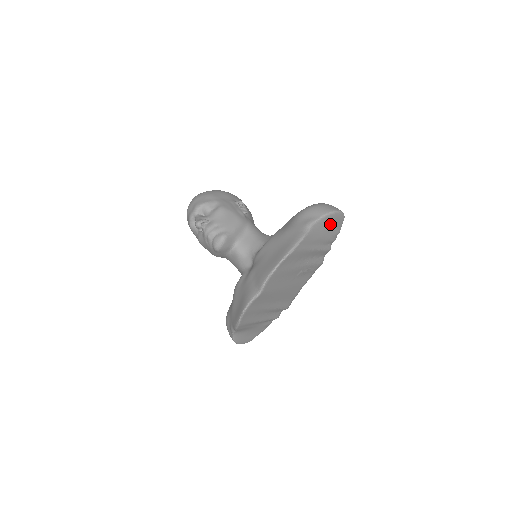
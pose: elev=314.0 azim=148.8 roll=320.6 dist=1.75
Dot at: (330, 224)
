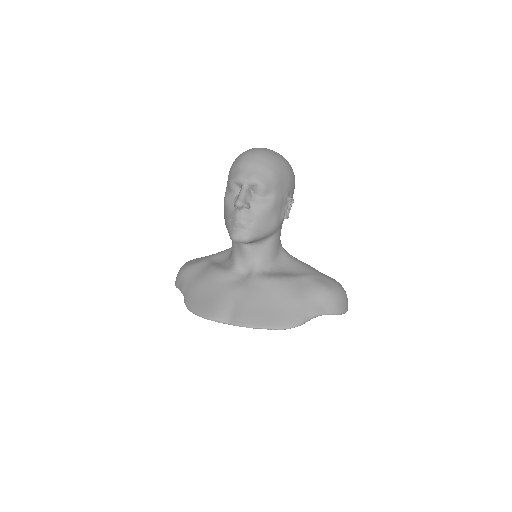
Dot at: occluded
